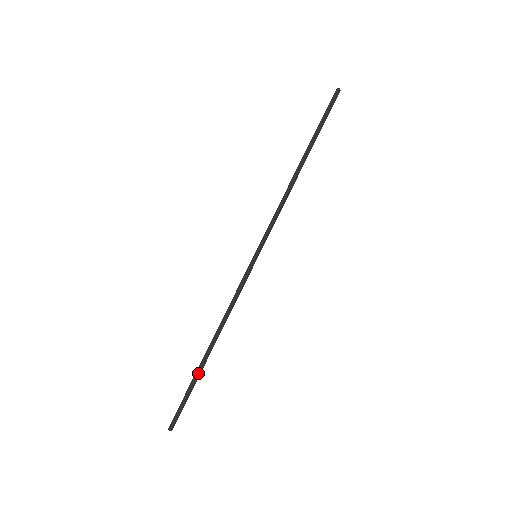
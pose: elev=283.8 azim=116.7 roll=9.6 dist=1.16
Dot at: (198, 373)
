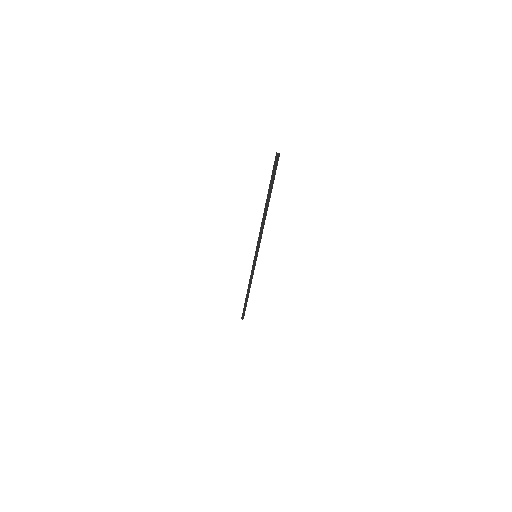
Dot at: (246, 302)
